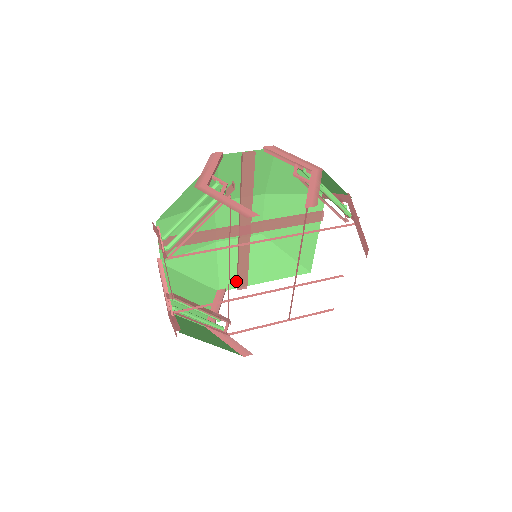
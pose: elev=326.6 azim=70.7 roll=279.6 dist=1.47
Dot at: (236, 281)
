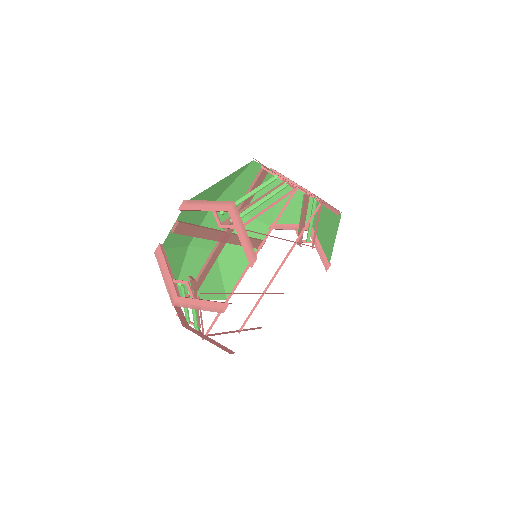
Dot at: occluded
